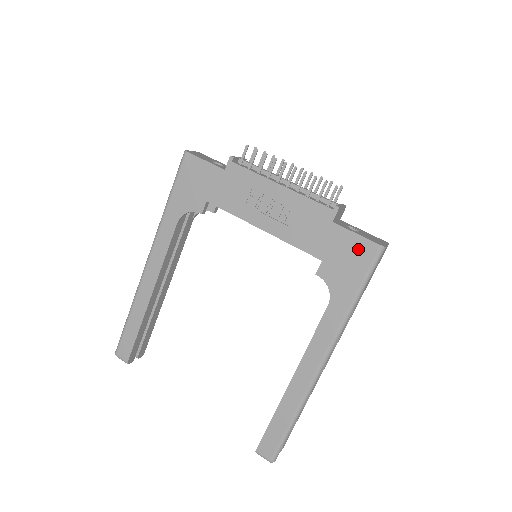
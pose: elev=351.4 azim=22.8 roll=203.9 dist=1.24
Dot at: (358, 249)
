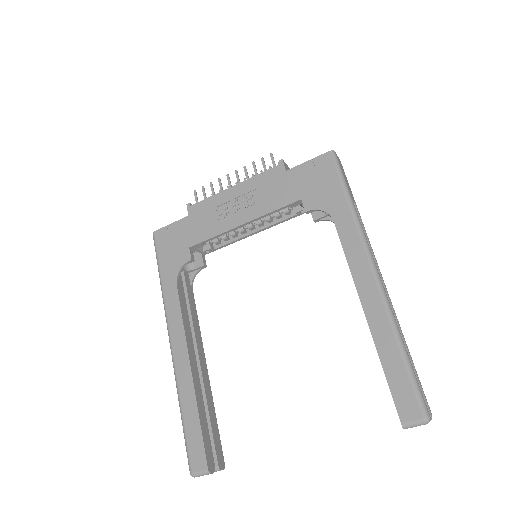
Dot at: (317, 168)
